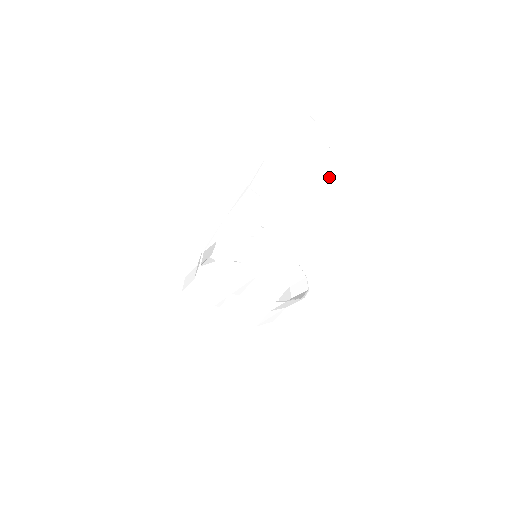
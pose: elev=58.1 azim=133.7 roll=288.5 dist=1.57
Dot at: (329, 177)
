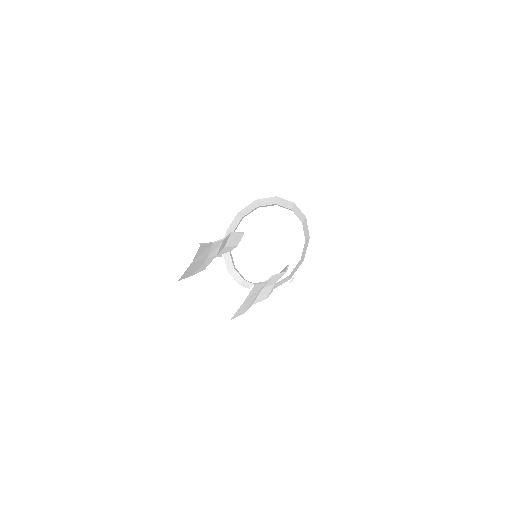
Dot at: (250, 297)
